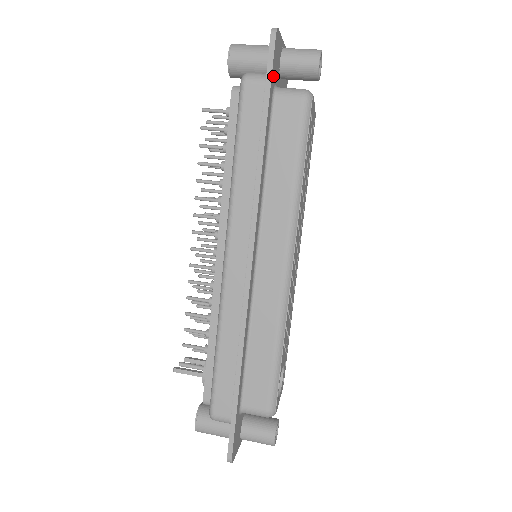
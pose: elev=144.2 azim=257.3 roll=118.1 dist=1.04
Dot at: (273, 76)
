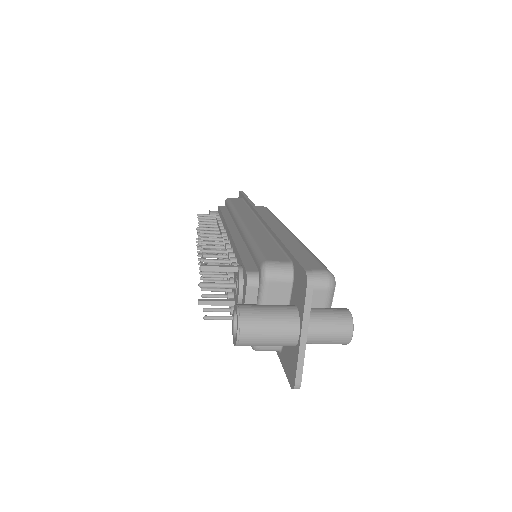
Dot at: occluded
